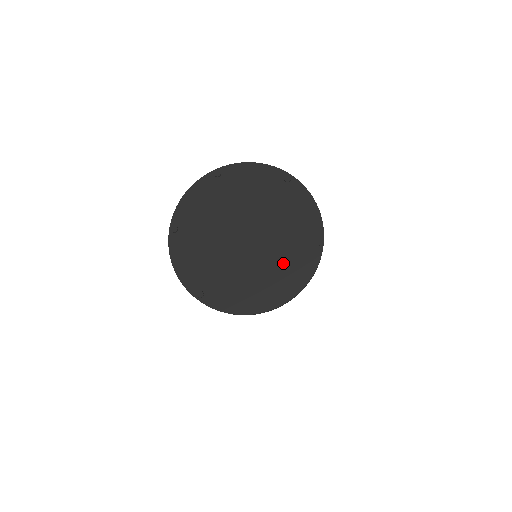
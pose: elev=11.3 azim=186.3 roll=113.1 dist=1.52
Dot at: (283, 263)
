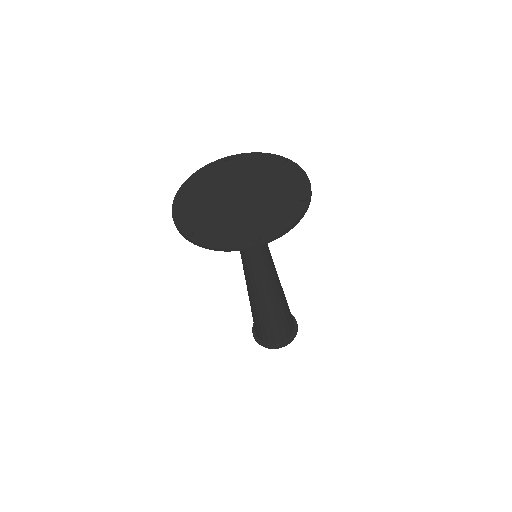
Dot at: (281, 183)
